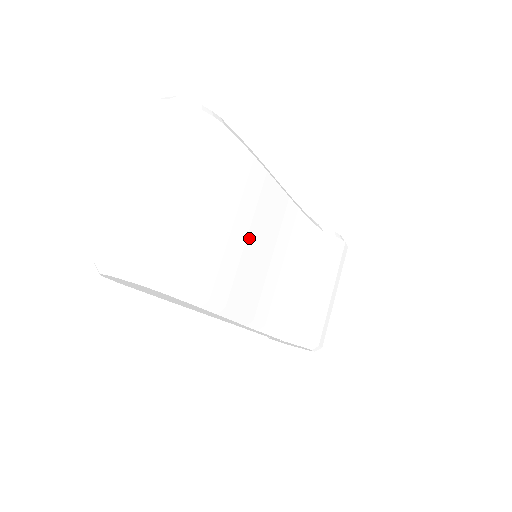
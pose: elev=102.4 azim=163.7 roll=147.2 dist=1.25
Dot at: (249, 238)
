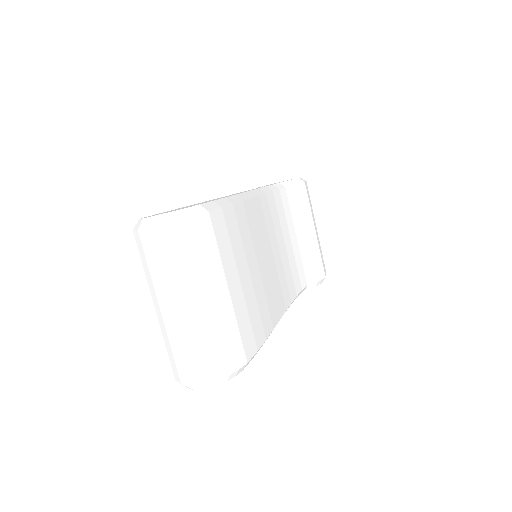
Dot at: (259, 265)
